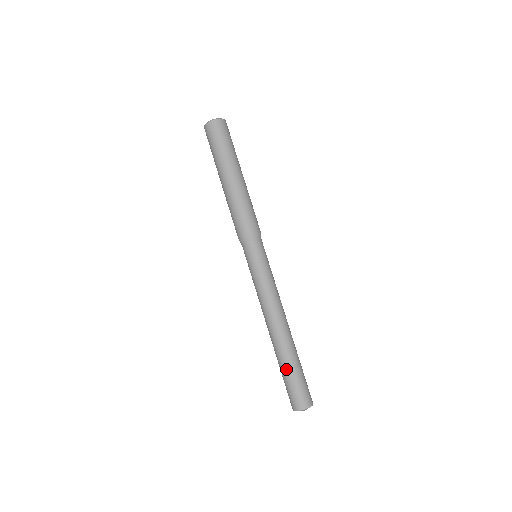
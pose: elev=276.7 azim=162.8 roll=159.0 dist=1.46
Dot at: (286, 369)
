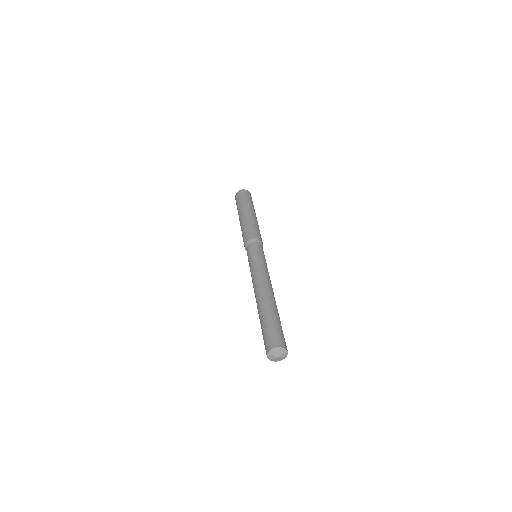
Dot at: (270, 316)
